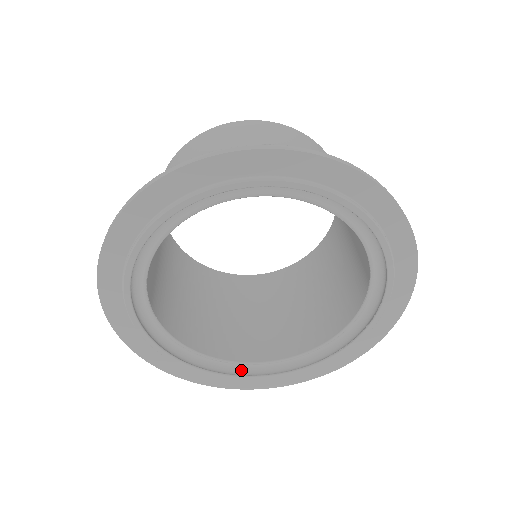
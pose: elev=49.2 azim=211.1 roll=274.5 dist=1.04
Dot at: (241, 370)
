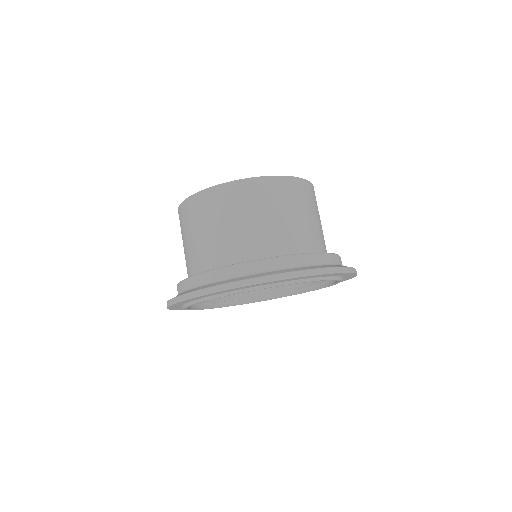
Dot at: (245, 299)
